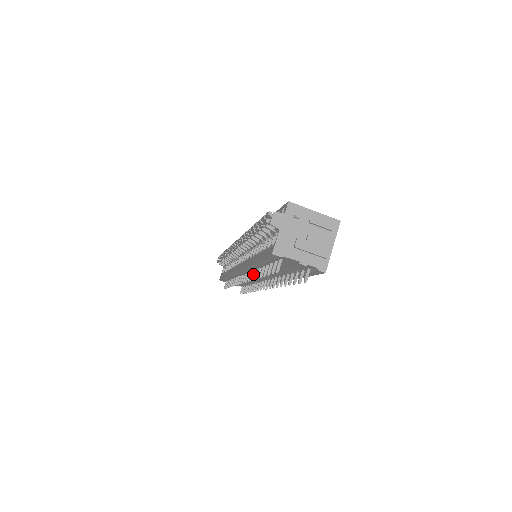
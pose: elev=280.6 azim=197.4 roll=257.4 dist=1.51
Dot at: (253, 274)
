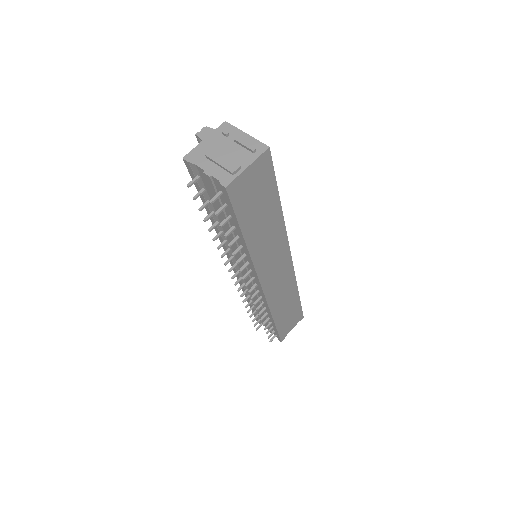
Dot at: (226, 251)
